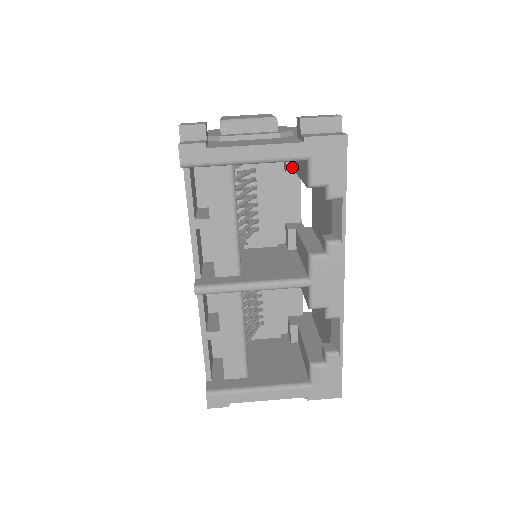
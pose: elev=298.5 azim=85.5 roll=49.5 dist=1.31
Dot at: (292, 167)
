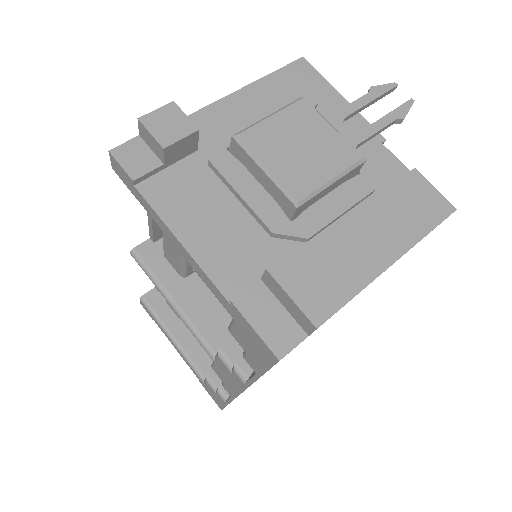
Dot at: occluded
